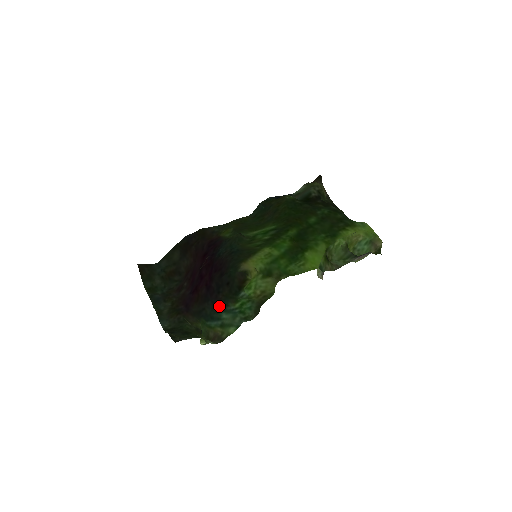
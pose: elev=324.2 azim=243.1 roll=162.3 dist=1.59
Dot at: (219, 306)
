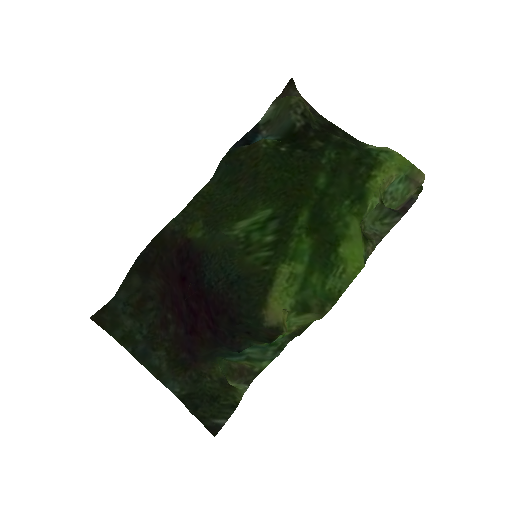
Dot at: (240, 350)
